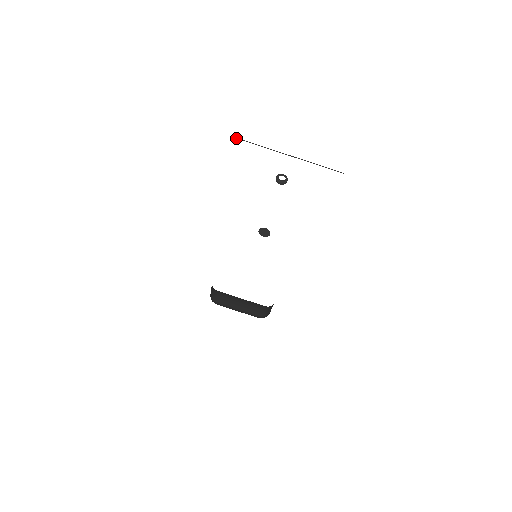
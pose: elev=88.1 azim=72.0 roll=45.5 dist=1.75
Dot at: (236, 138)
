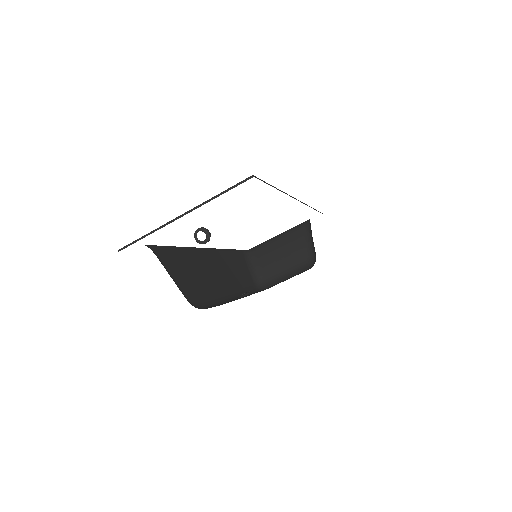
Dot at: occluded
